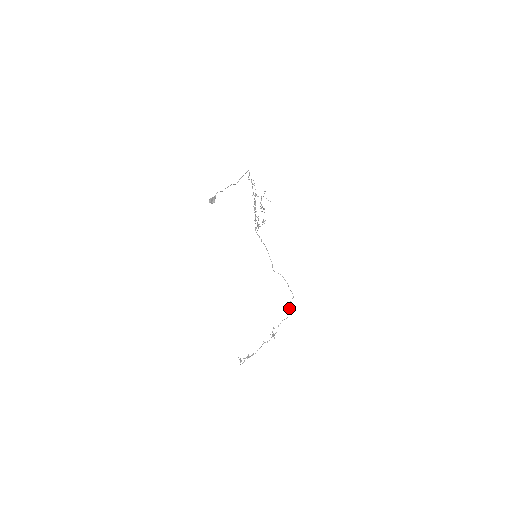
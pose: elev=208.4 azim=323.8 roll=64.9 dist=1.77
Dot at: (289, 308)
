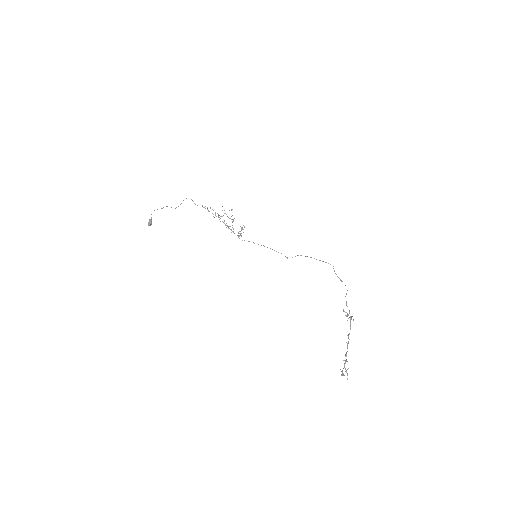
Dot at: occluded
